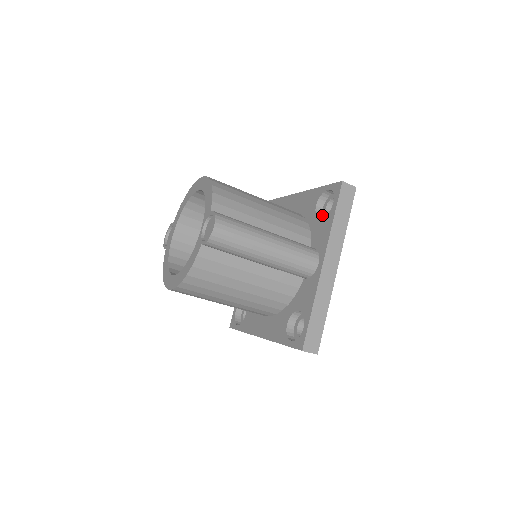
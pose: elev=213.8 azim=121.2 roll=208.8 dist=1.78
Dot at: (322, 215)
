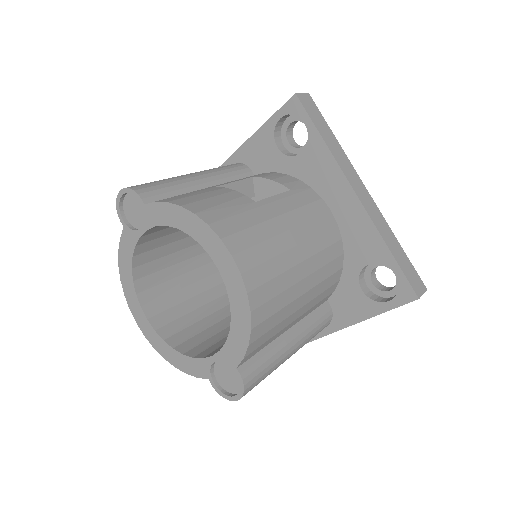
Dot at: (366, 268)
